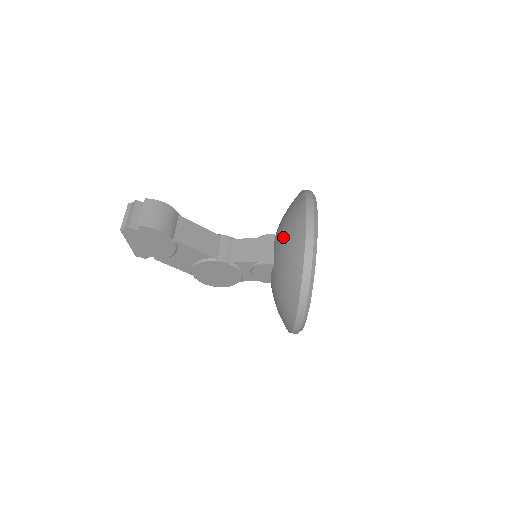
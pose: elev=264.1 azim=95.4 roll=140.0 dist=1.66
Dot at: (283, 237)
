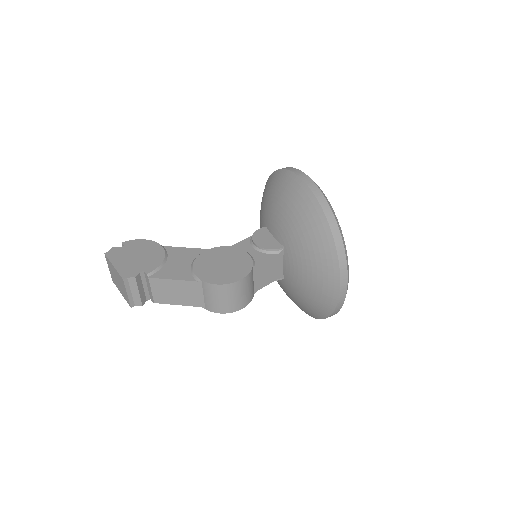
Dot at: (260, 224)
